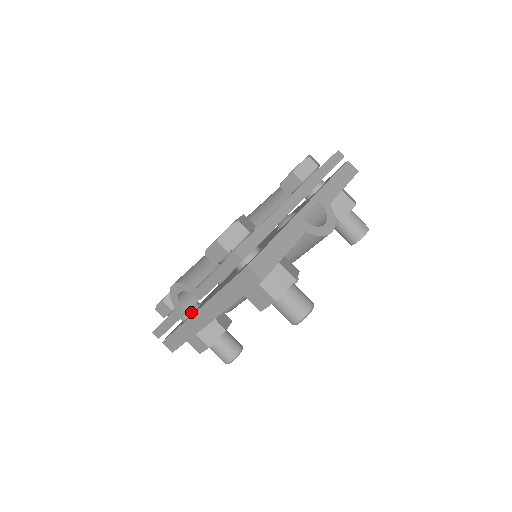
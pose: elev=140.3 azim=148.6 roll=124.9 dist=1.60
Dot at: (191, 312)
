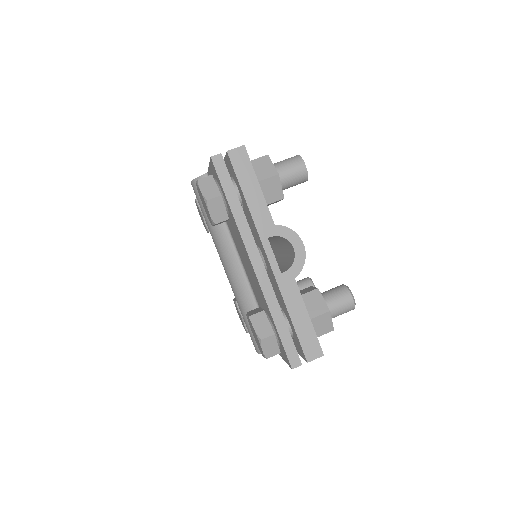
Dot at: occluded
